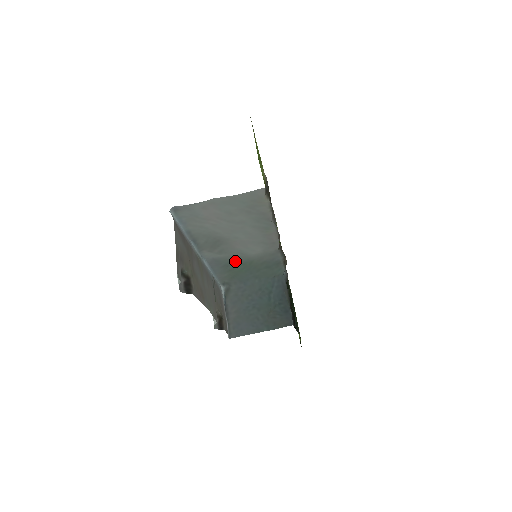
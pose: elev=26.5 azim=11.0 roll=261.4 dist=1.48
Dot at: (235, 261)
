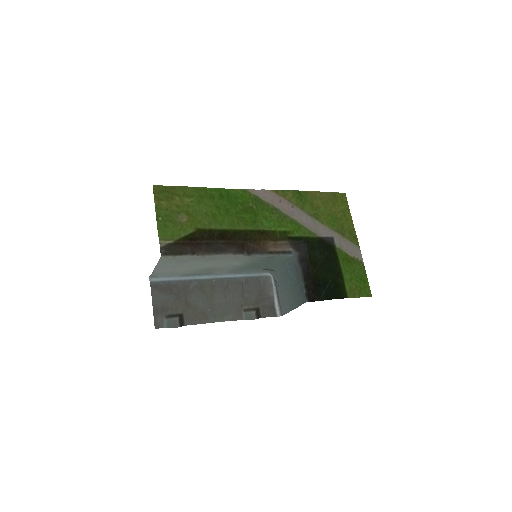
Dot at: (242, 267)
